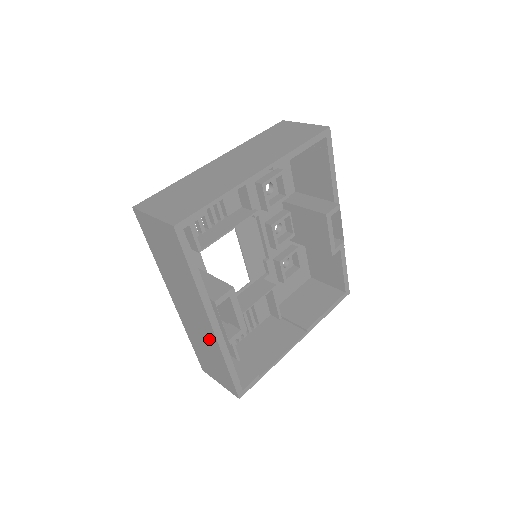
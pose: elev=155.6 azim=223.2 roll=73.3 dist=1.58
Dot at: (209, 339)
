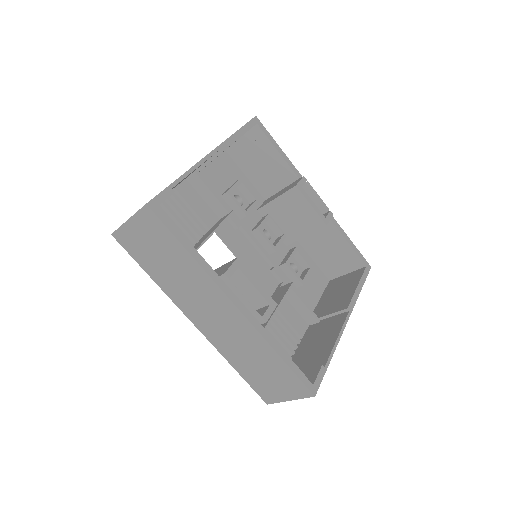
Dot at: (245, 334)
